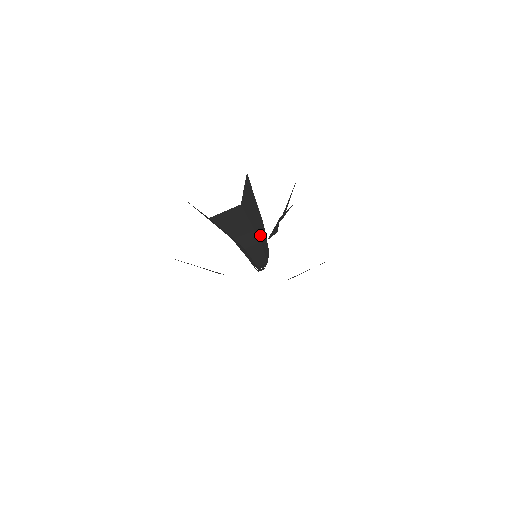
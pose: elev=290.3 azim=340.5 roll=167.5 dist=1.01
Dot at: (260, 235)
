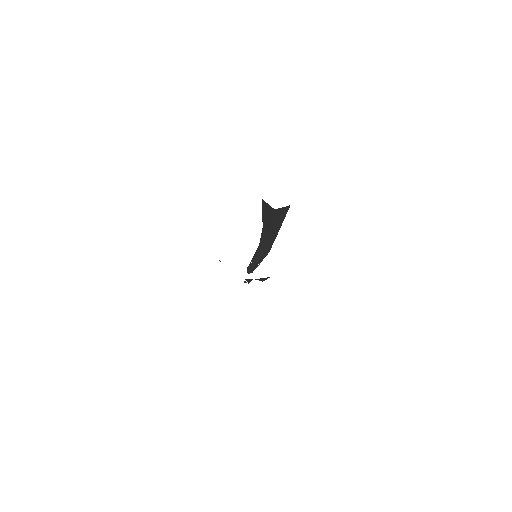
Dot at: occluded
